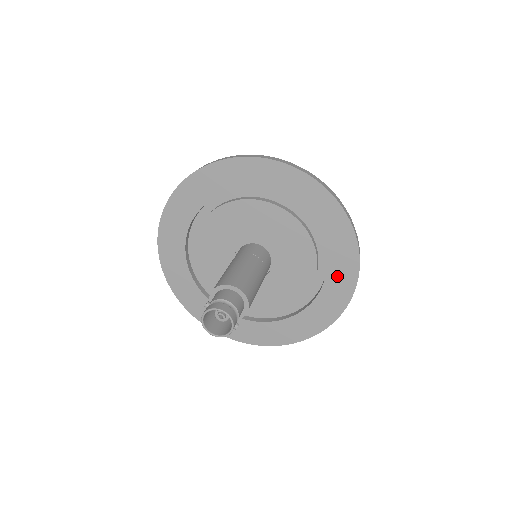
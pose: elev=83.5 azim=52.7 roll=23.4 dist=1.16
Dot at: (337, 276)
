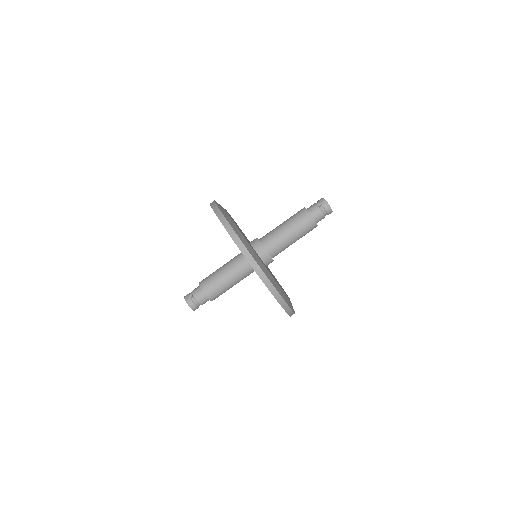
Dot at: occluded
